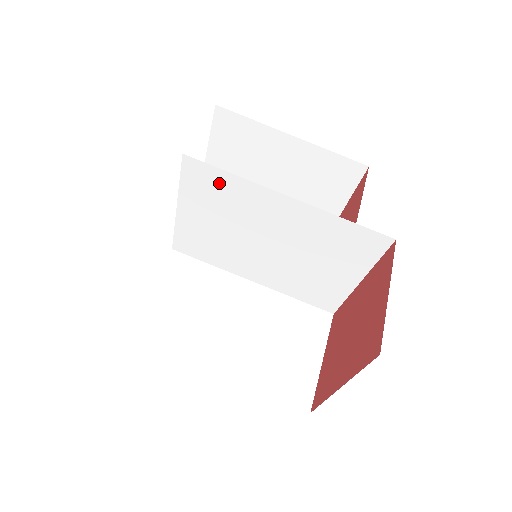
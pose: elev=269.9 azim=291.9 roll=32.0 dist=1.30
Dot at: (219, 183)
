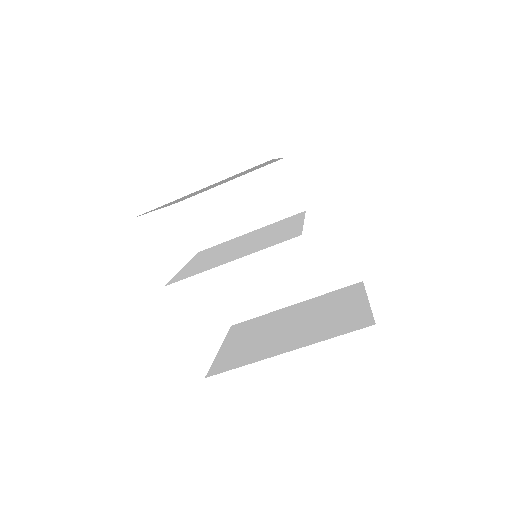
Dot at: (197, 271)
